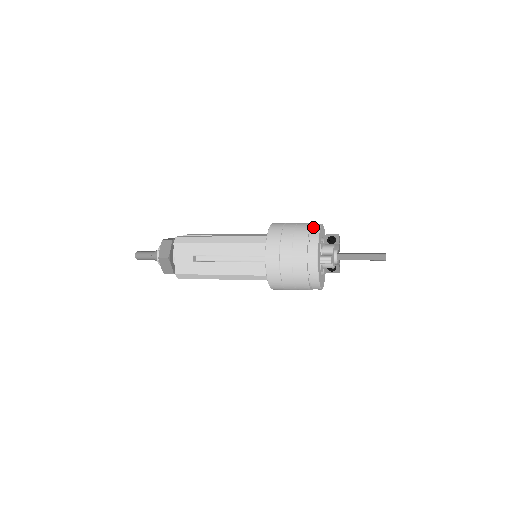
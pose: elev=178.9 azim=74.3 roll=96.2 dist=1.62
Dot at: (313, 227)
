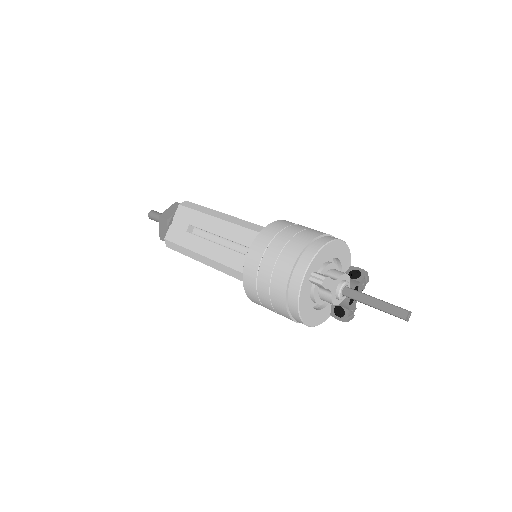
Dot at: (327, 236)
